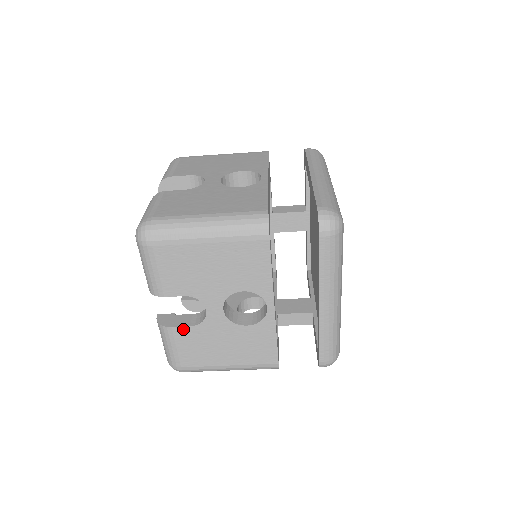
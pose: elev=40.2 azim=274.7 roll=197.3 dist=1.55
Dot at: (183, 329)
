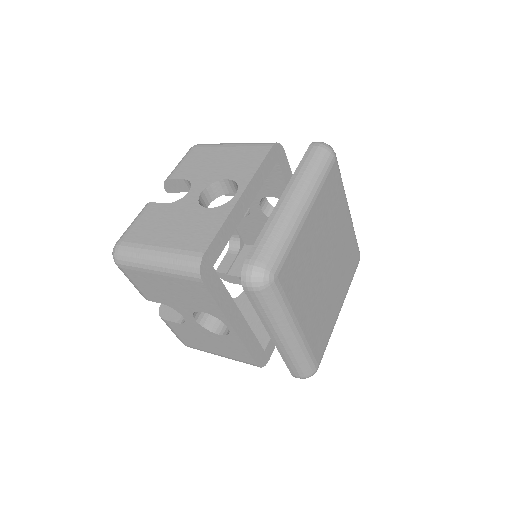
Dot at: (173, 323)
